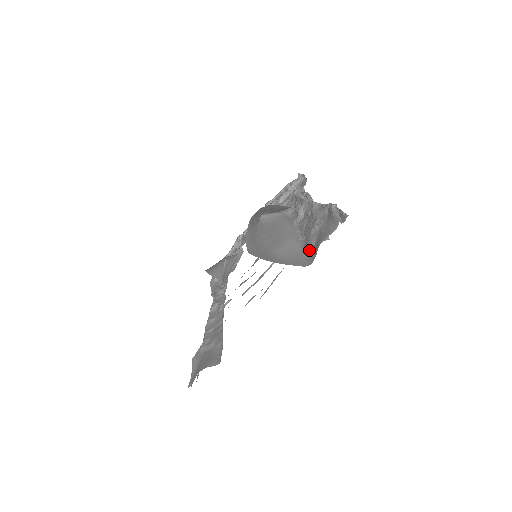
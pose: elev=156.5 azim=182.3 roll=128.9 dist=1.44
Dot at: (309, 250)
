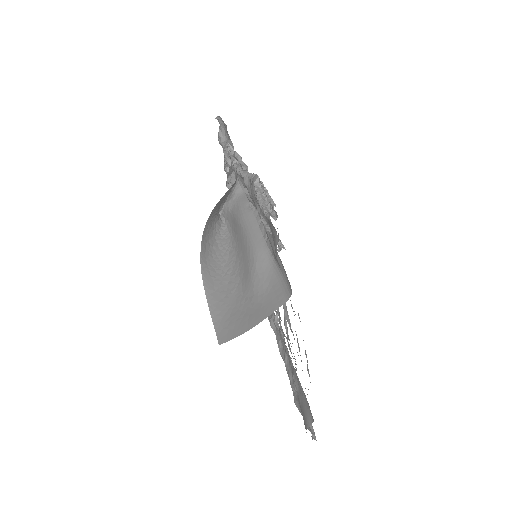
Dot at: (279, 263)
